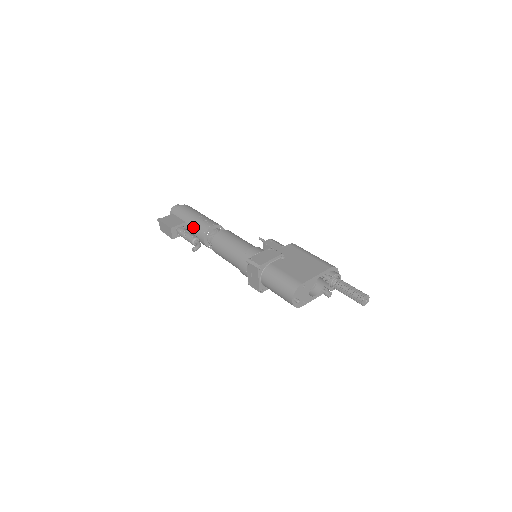
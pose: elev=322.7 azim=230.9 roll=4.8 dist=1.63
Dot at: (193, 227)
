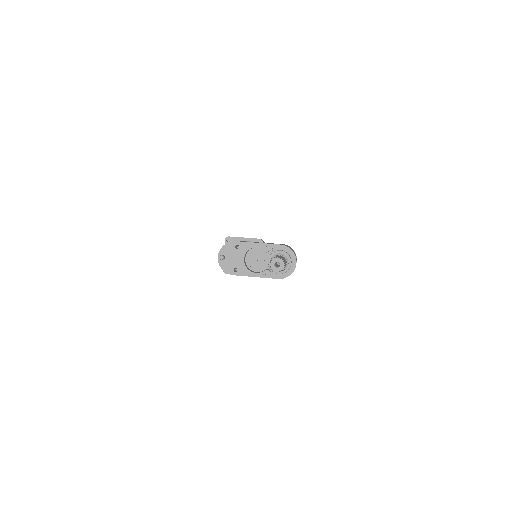
Dot at: occluded
